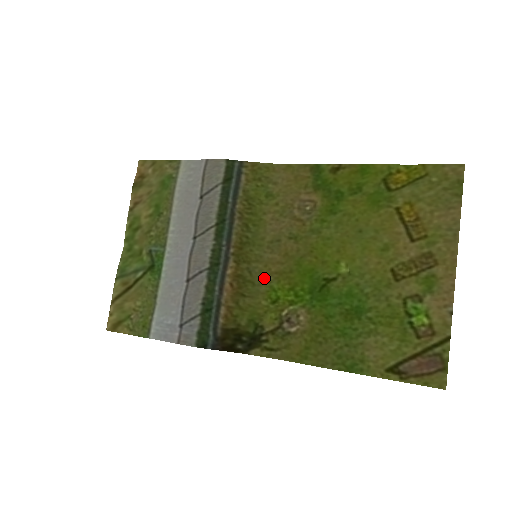
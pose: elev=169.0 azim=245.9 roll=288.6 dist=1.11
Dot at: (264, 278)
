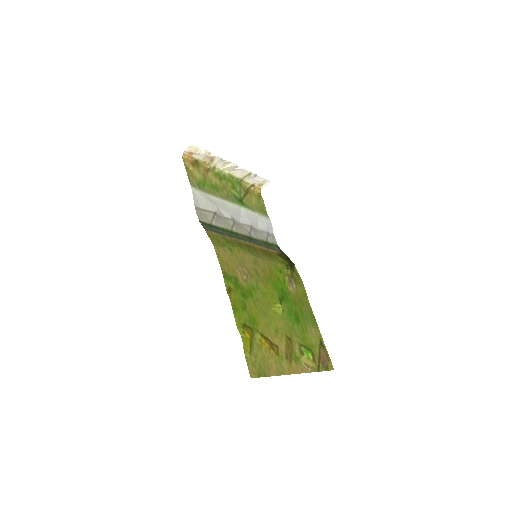
Dot at: (269, 262)
